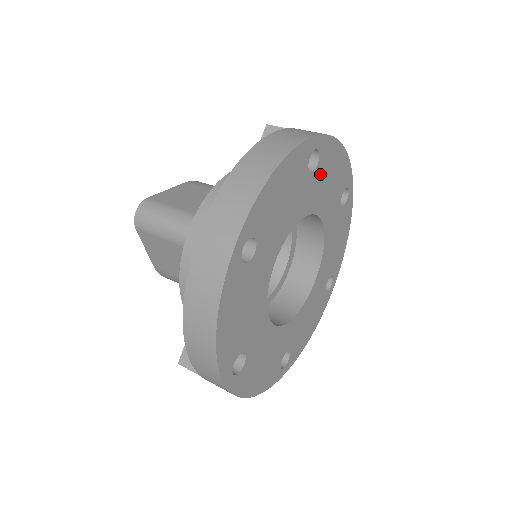
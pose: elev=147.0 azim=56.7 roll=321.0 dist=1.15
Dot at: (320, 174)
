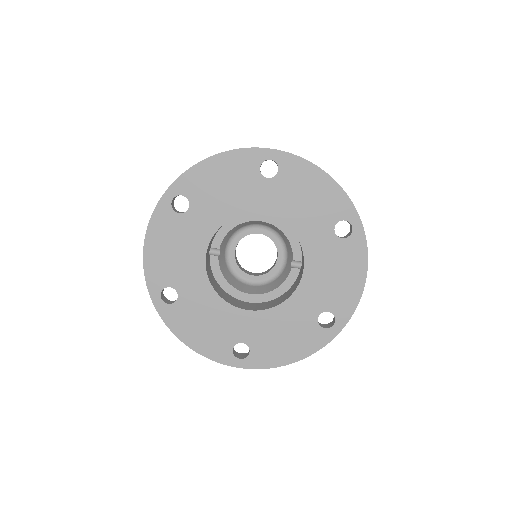
Dot at: (336, 249)
